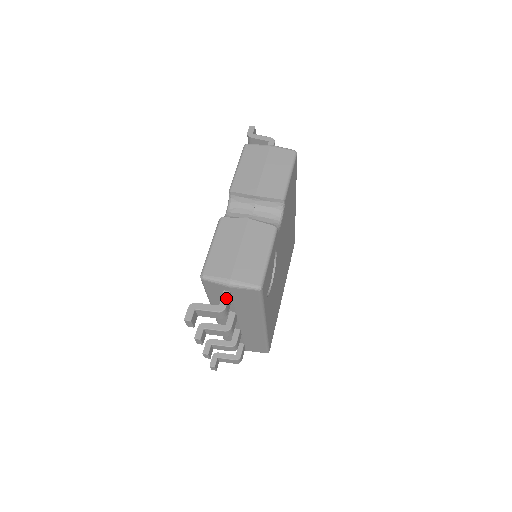
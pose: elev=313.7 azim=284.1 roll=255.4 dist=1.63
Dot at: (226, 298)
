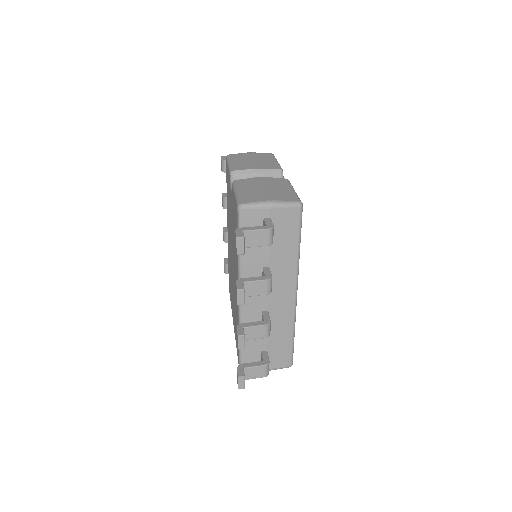
Dot at: (270, 221)
